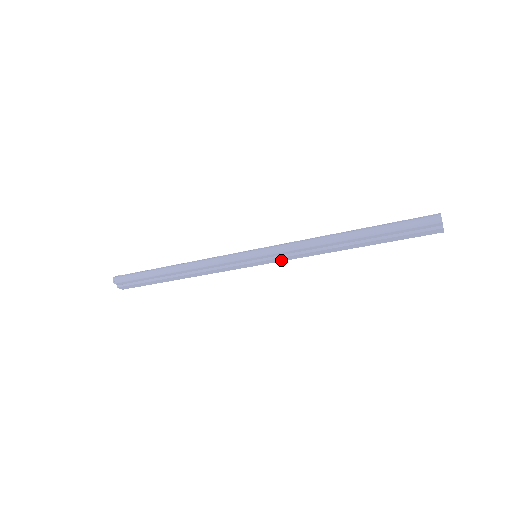
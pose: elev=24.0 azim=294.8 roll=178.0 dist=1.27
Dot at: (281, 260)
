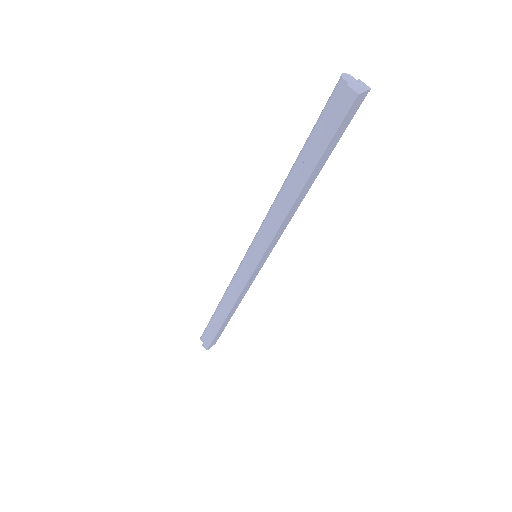
Dot at: (265, 247)
